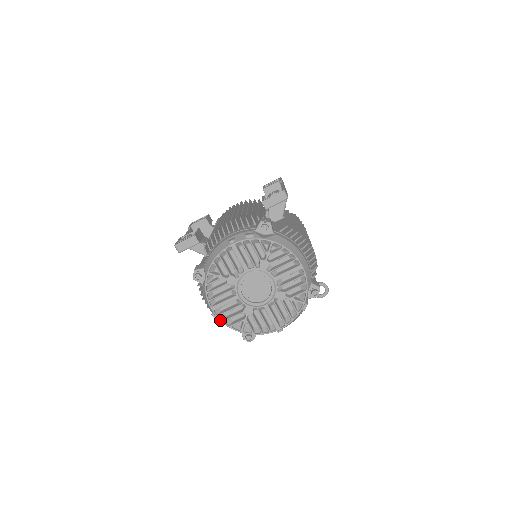
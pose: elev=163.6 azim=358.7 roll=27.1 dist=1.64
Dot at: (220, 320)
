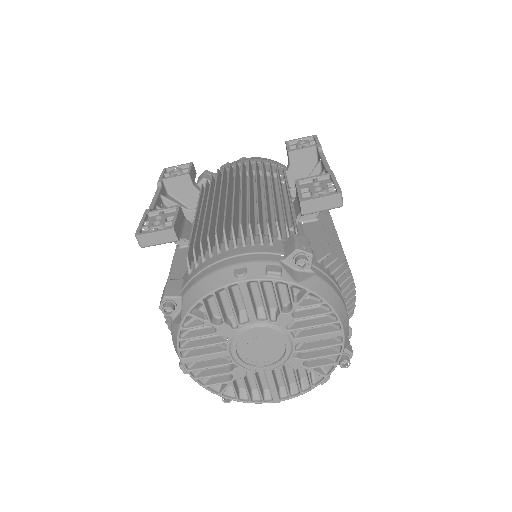
Dot at: (191, 377)
